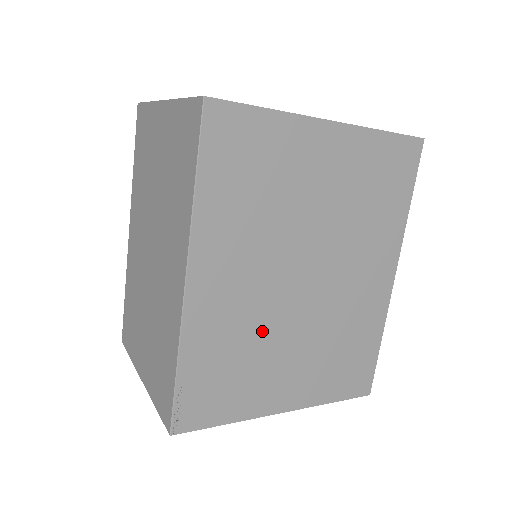
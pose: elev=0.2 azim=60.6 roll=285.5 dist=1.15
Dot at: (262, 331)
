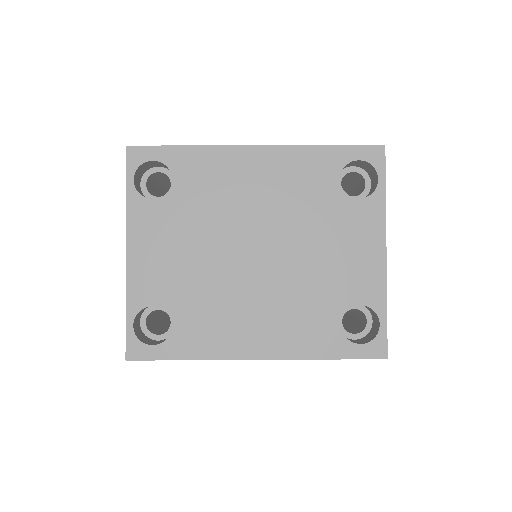
Dot at: occluded
